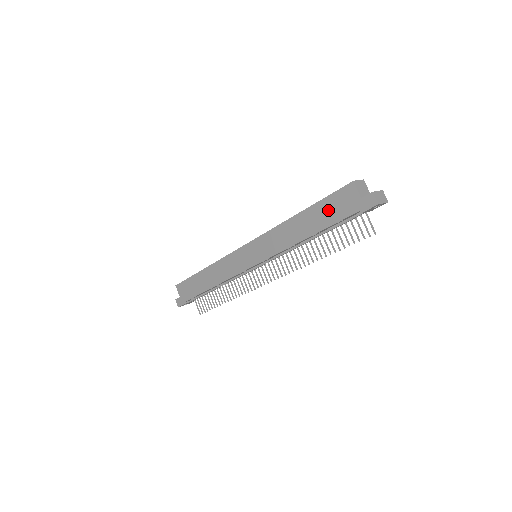
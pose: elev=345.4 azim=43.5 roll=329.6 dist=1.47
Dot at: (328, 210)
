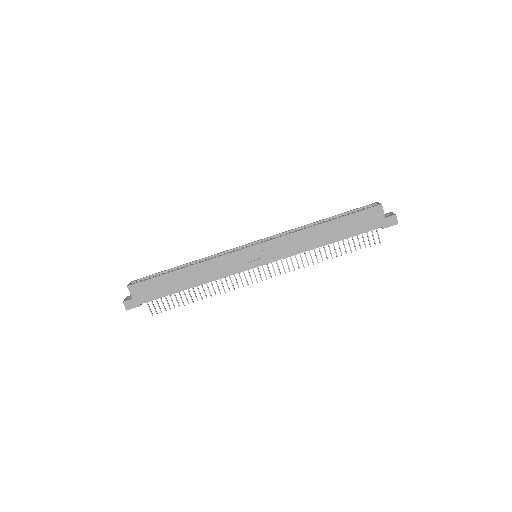
Dot at: (354, 223)
